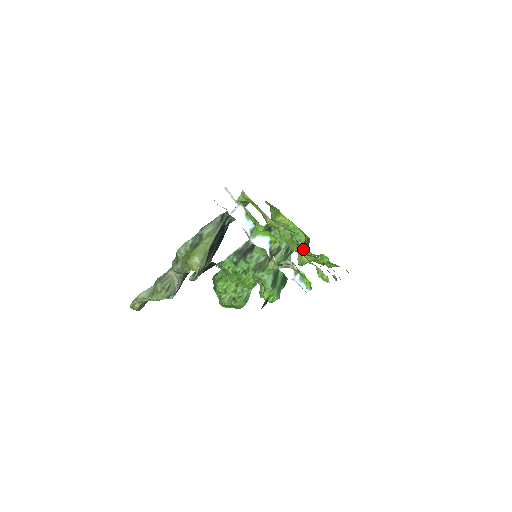
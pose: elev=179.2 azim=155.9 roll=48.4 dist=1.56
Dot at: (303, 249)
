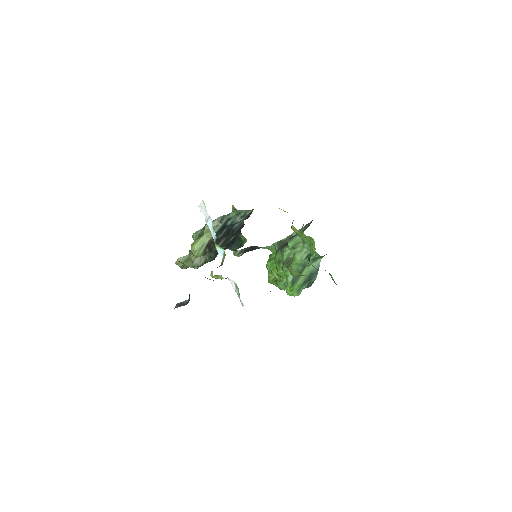
Dot at: occluded
